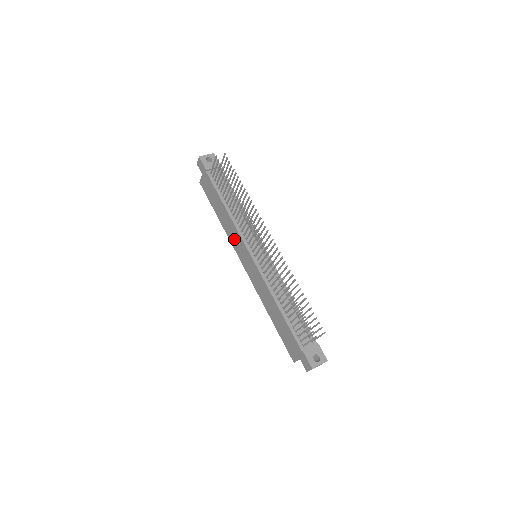
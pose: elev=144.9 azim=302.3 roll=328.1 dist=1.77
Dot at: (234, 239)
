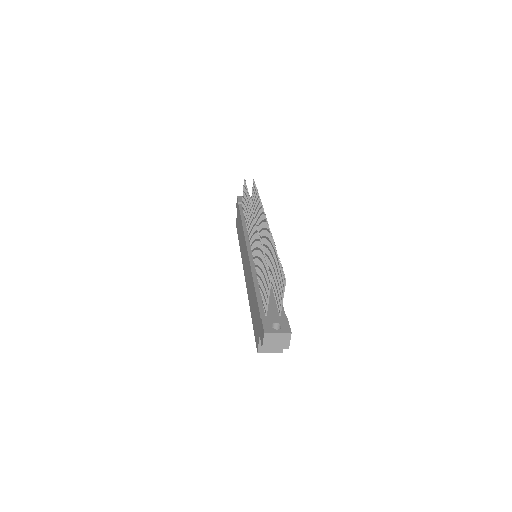
Dot at: (242, 248)
